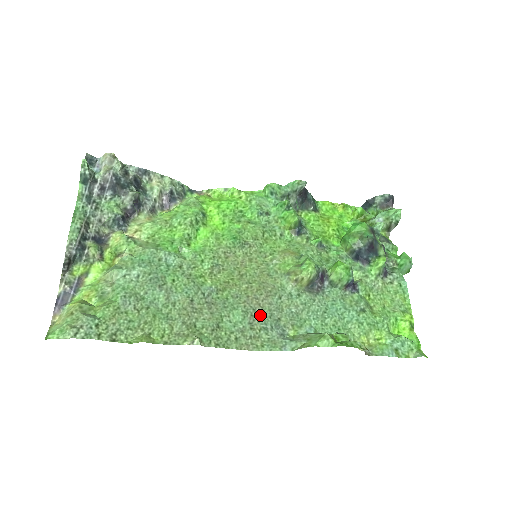
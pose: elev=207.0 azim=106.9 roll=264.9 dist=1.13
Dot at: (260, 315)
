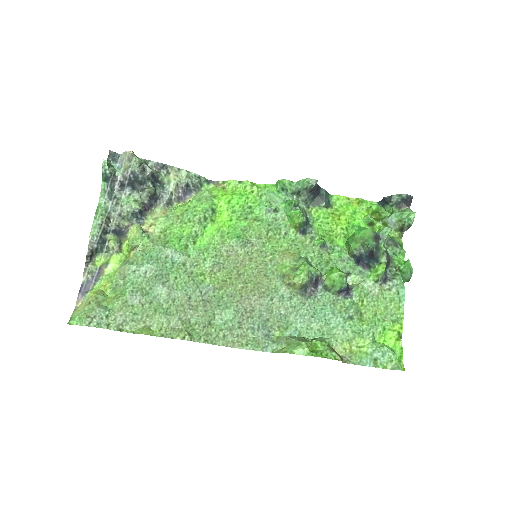
Dot at: (250, 315)
